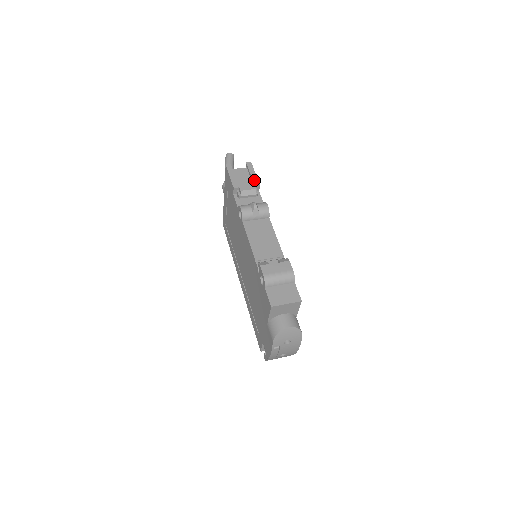
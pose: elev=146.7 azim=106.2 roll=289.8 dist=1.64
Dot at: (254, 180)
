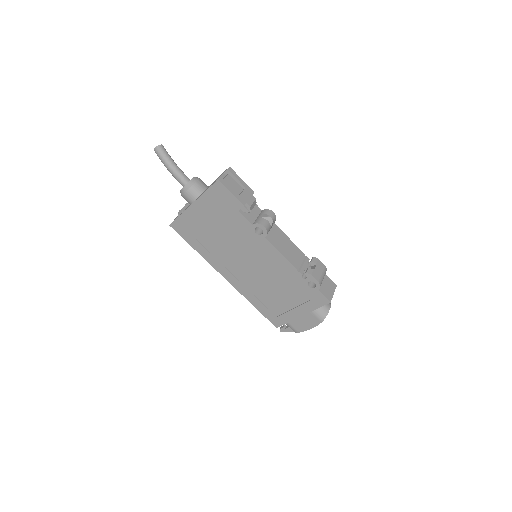
Dot at: (248, 189)
